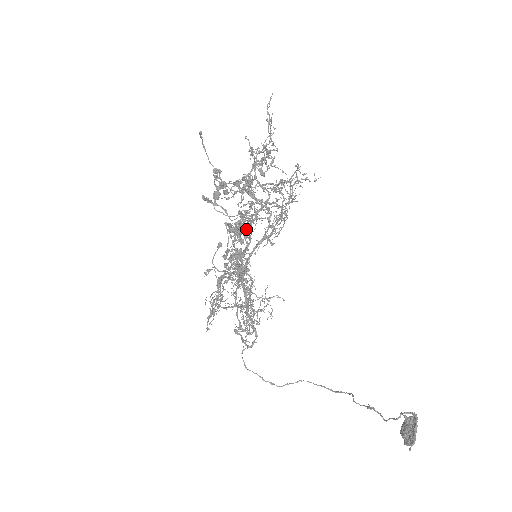
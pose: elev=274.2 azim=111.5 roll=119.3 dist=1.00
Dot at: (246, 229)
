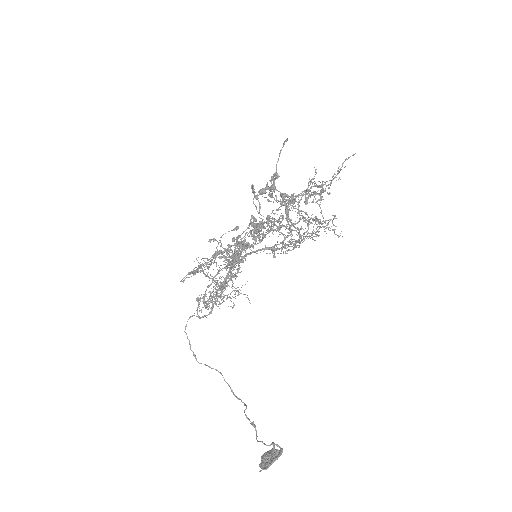
Dot at: (263, 231)
